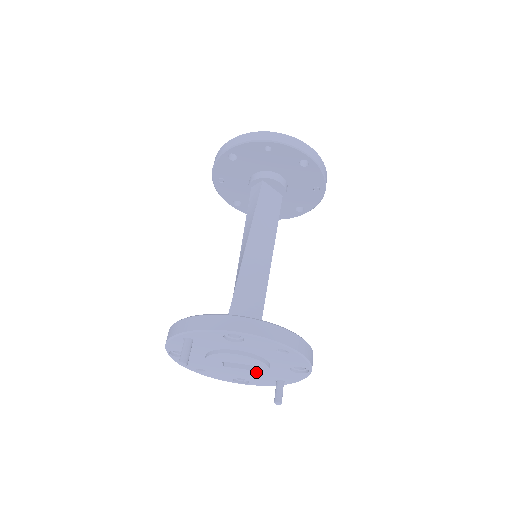
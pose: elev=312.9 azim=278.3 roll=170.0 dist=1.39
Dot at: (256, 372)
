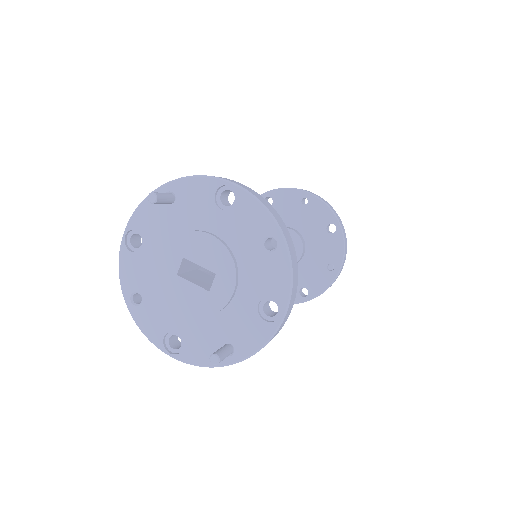
Dot at: (212, 299)
